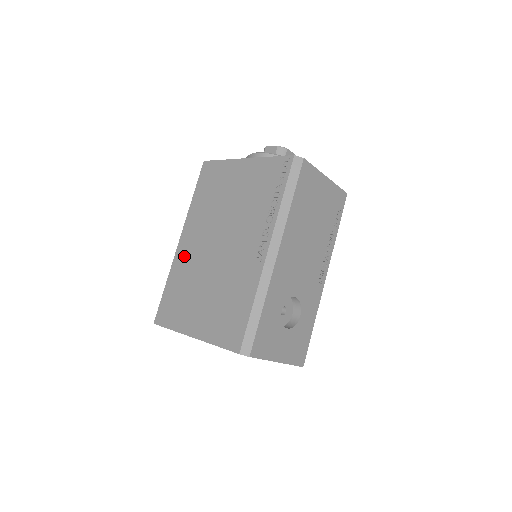
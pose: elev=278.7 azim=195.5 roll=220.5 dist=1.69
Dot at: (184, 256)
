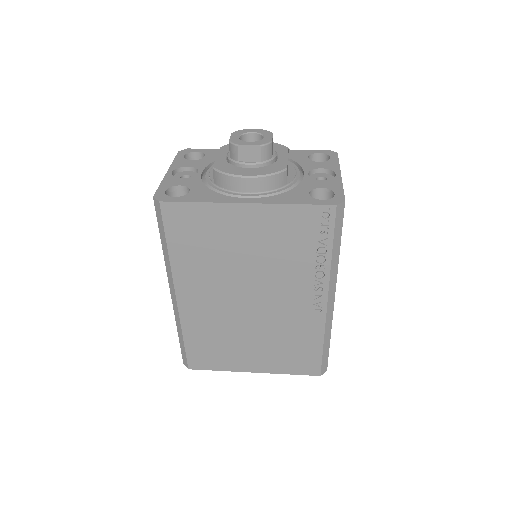
Dot at: (197, 313)
